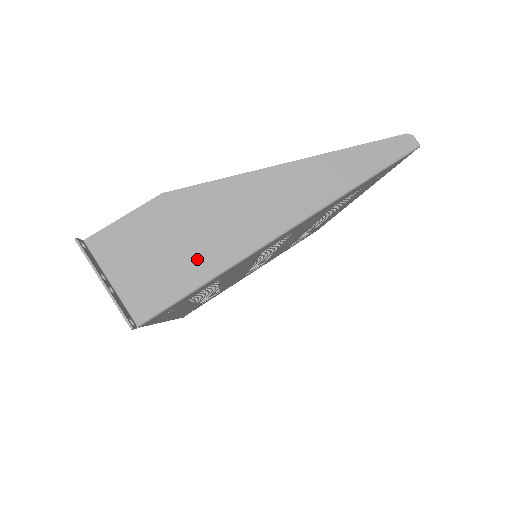
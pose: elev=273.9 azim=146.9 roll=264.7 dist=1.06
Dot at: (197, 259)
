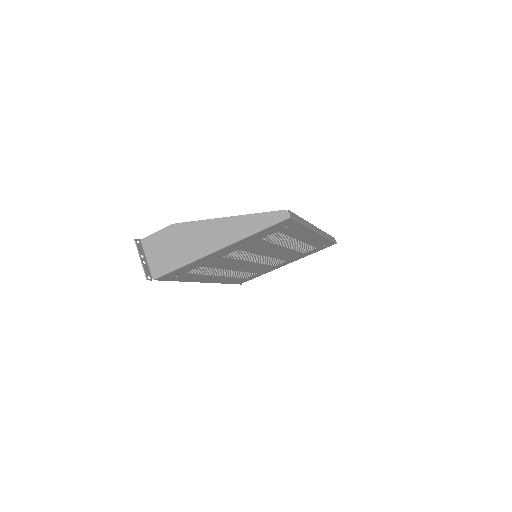
Dot at: (180, 256)
